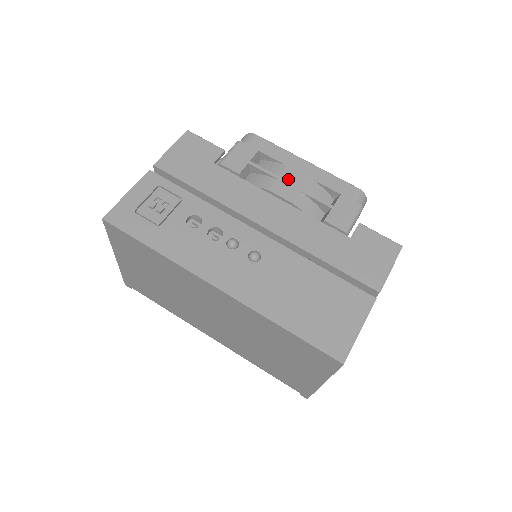
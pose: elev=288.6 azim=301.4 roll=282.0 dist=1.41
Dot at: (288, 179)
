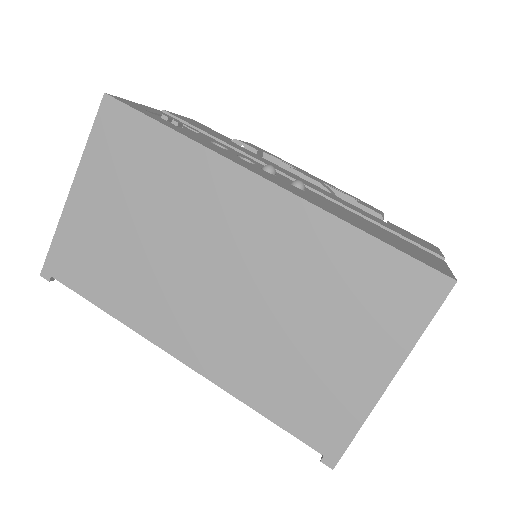
Dot at: (306, 173)
